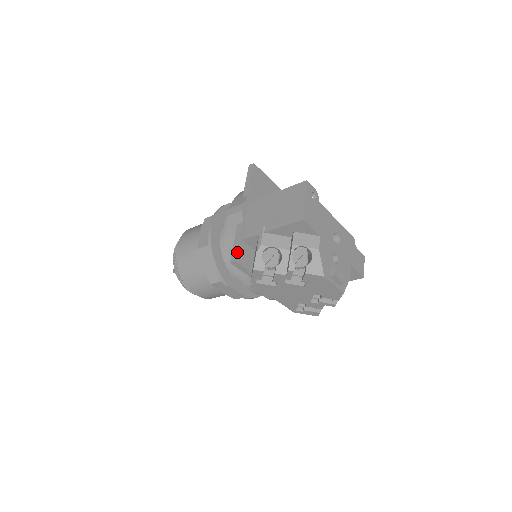
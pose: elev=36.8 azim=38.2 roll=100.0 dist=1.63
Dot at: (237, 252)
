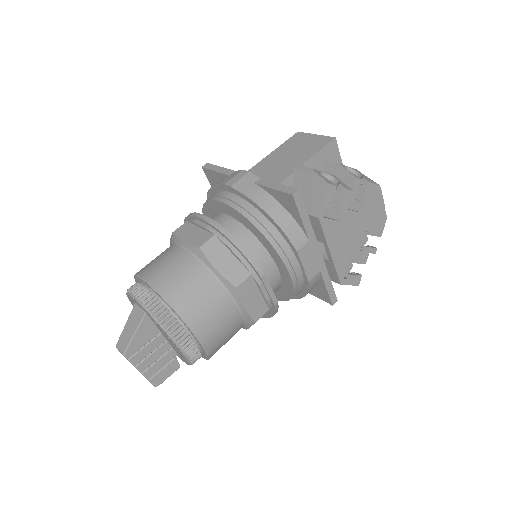
Dot at: (289, 187)
